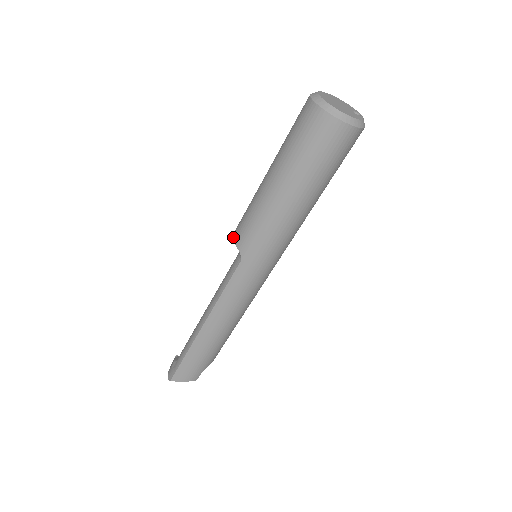
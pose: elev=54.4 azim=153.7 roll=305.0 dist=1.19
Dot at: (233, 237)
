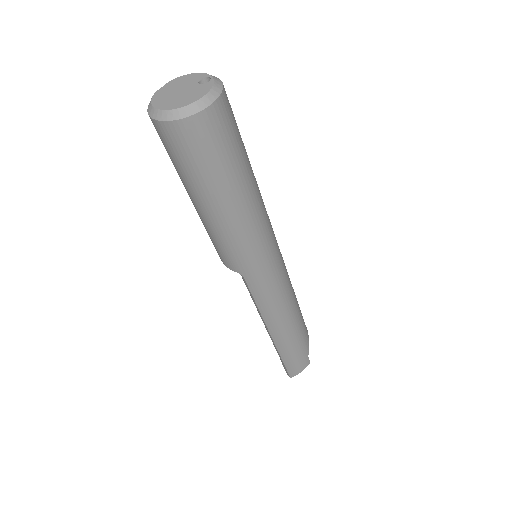
Dot at: occluded
